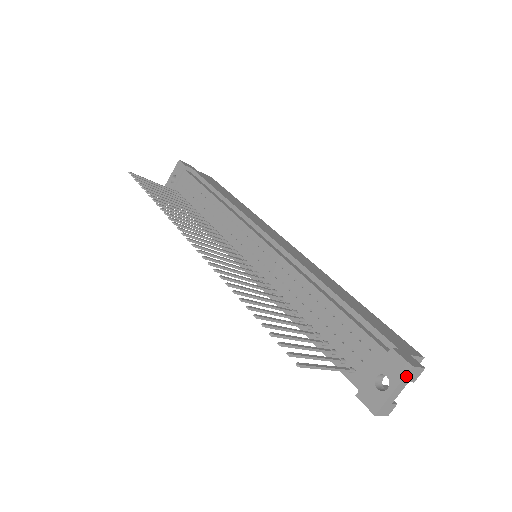
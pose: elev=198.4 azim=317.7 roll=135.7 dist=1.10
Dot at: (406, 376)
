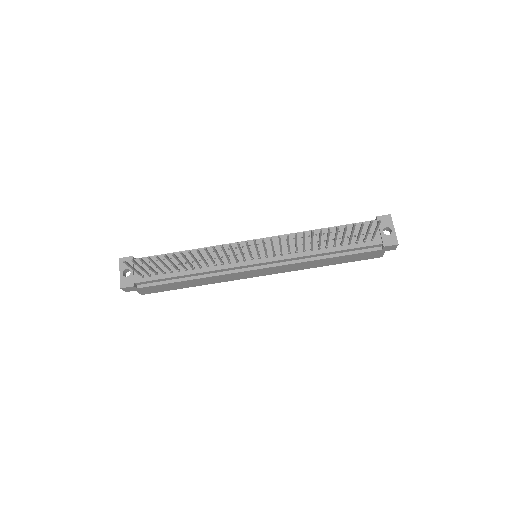
Dot at: occluded
